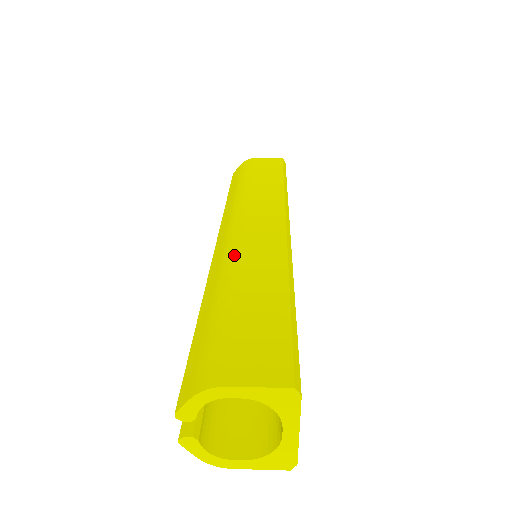
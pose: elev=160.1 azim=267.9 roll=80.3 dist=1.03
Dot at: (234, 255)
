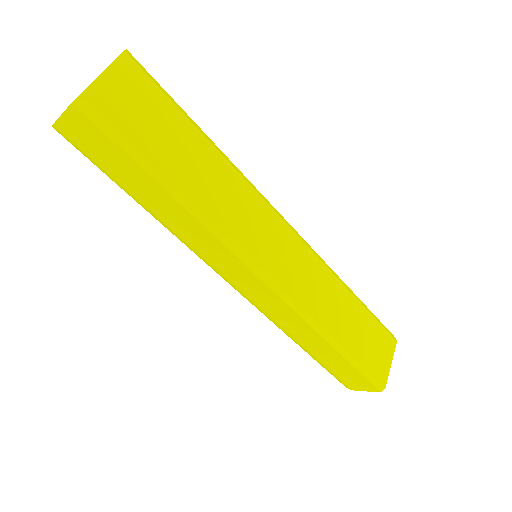
Dot at: occluded
